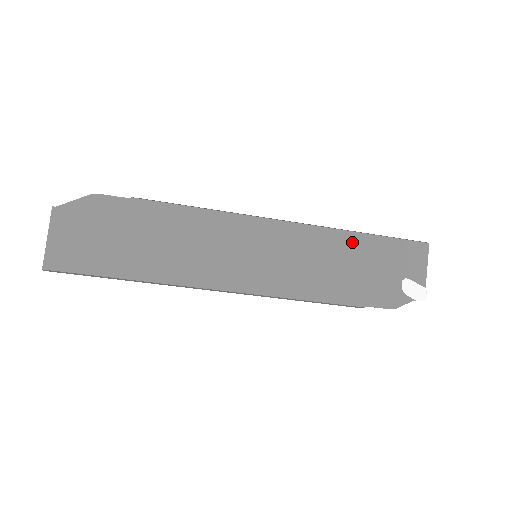
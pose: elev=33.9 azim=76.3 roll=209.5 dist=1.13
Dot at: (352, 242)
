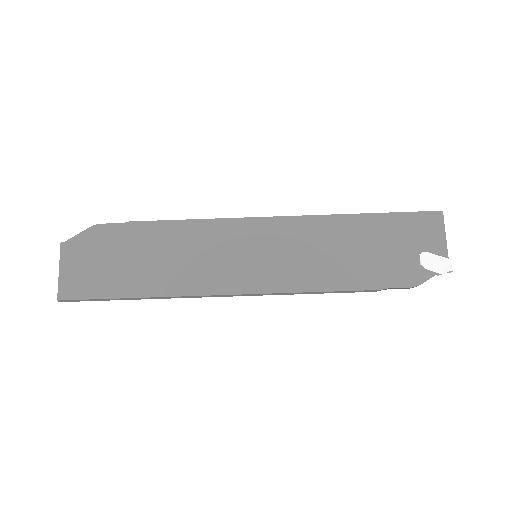
Dot at: (354, 225)
